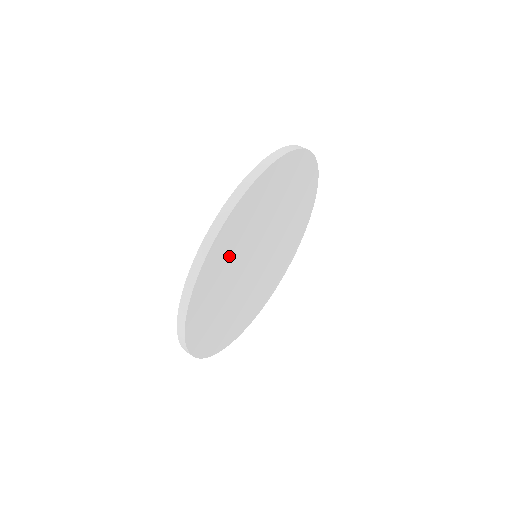
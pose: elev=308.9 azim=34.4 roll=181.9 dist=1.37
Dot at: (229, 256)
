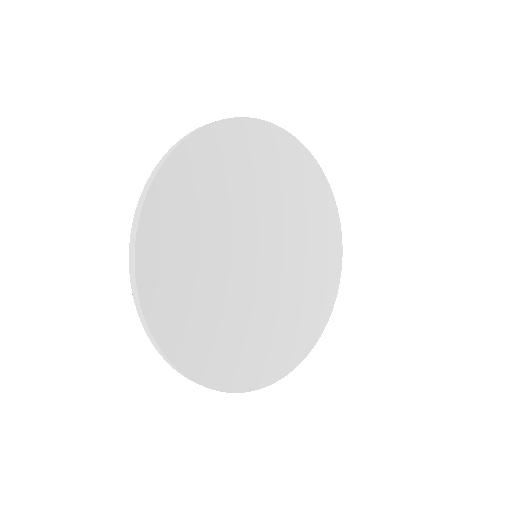
Dot at: (192, 297)
